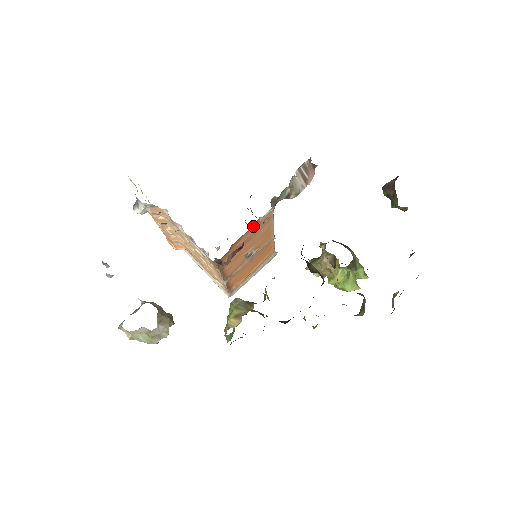
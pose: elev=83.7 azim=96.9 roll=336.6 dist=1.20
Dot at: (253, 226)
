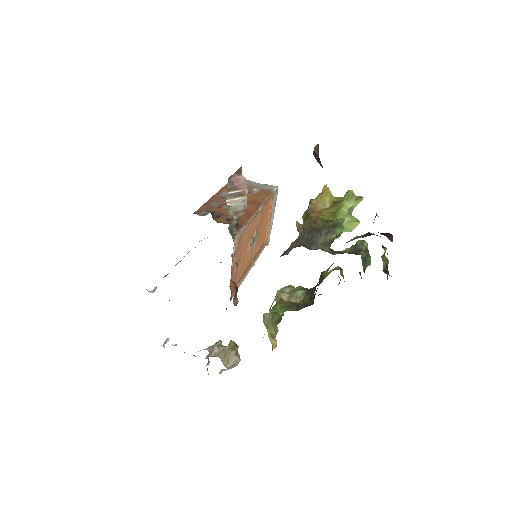
Dot at: (232, 264)
